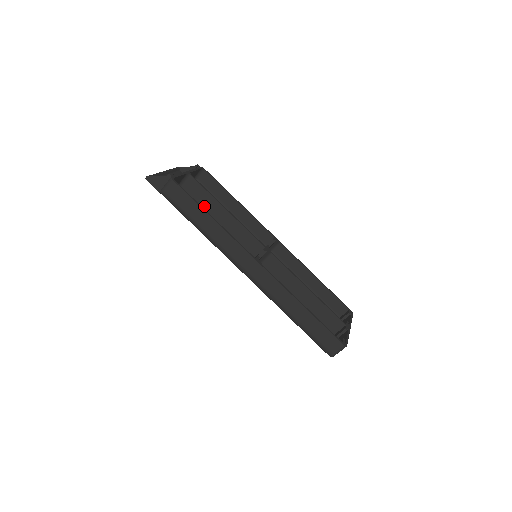
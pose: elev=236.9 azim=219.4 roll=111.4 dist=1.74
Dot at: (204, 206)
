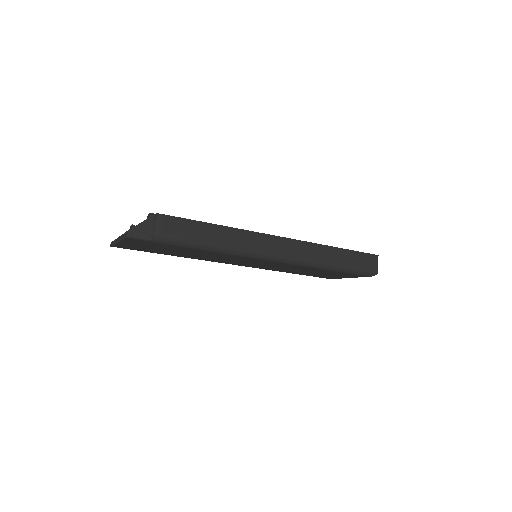
Dot at: occluded
